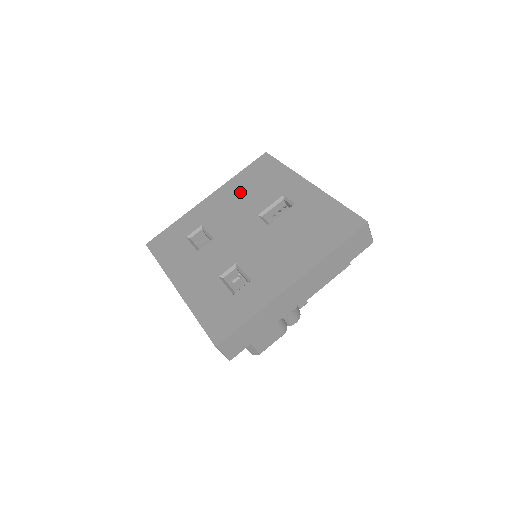
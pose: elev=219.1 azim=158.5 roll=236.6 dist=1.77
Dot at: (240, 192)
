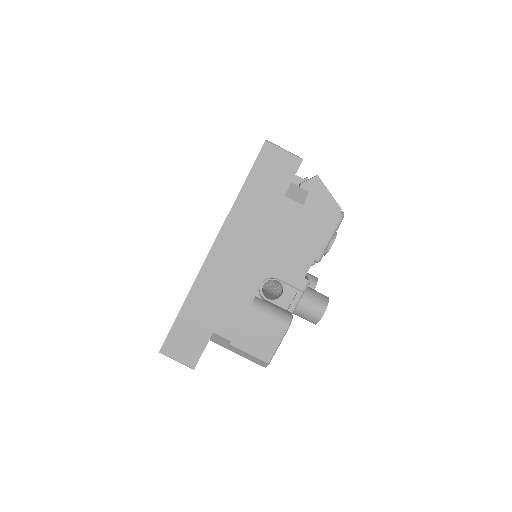
Dot at: occluded
